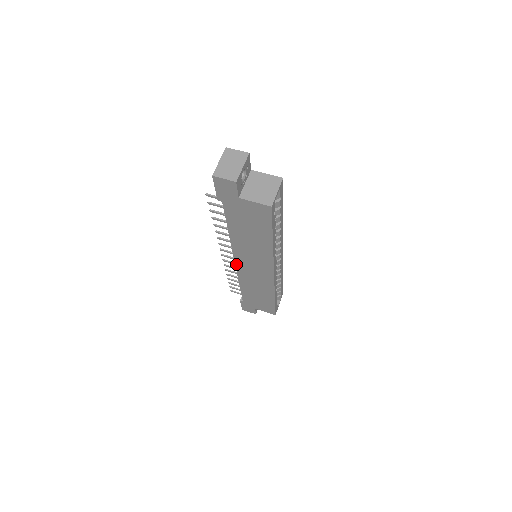
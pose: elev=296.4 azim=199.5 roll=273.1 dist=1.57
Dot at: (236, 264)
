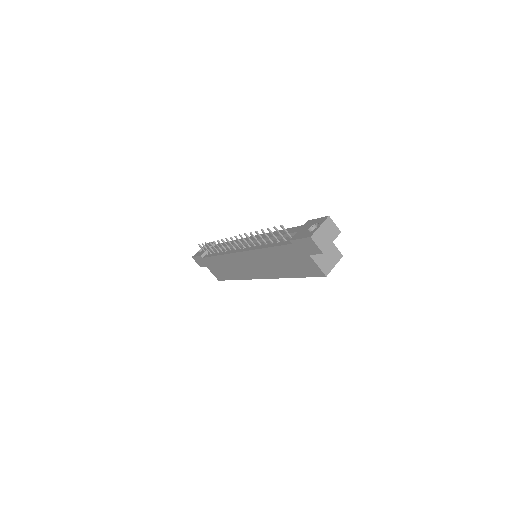
Dot at: (238, 253)
